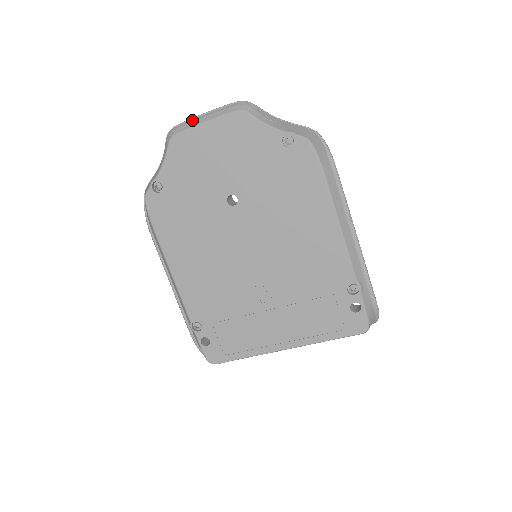
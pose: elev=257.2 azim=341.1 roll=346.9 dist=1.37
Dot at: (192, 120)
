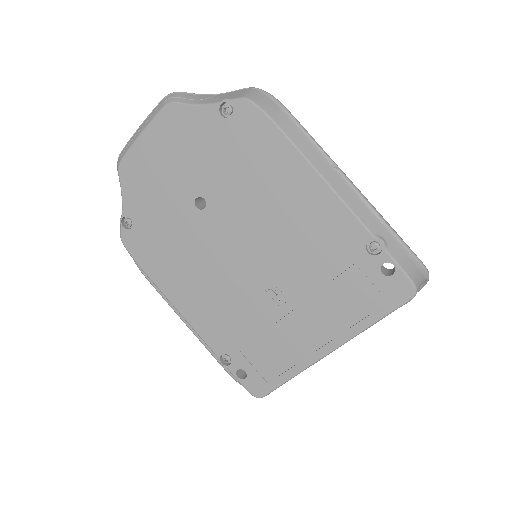
Dot at: (131, 139)
